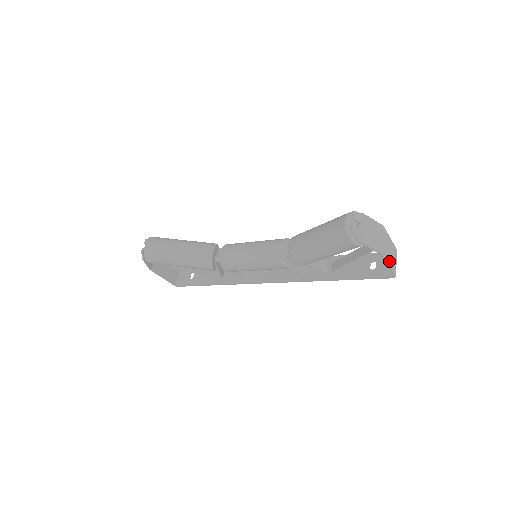
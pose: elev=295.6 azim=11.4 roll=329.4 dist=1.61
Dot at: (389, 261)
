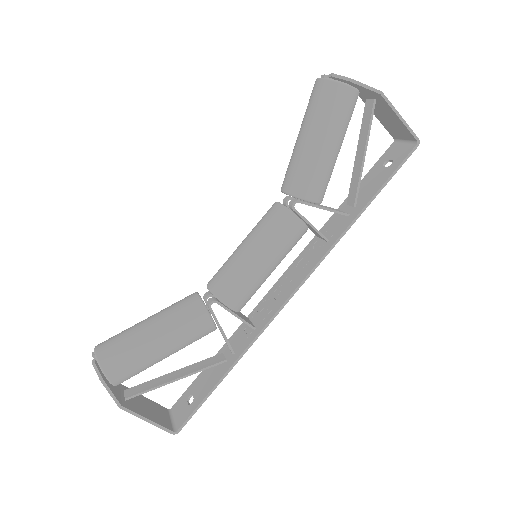
Dot at: (397, 117)
